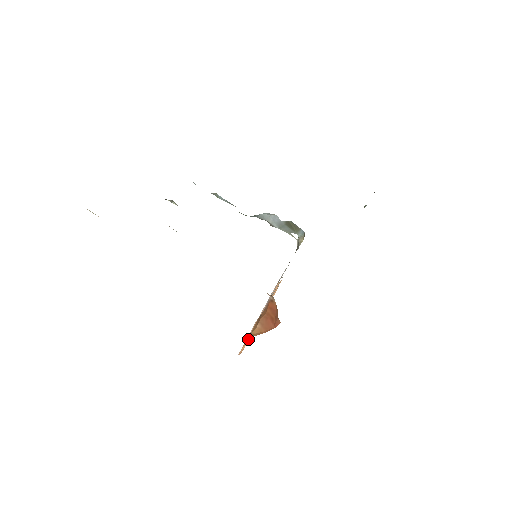
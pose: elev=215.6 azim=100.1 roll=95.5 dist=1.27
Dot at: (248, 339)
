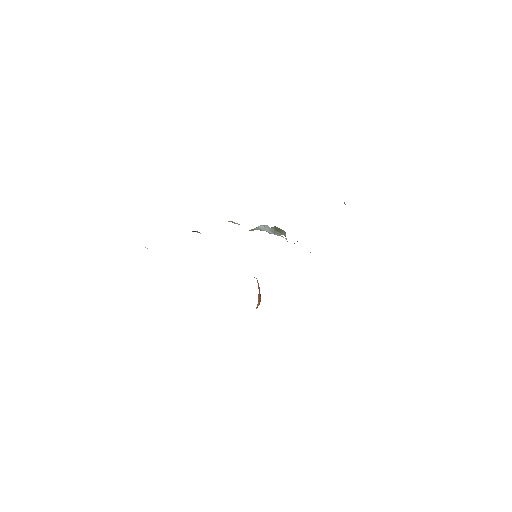
Dot at: occluded
